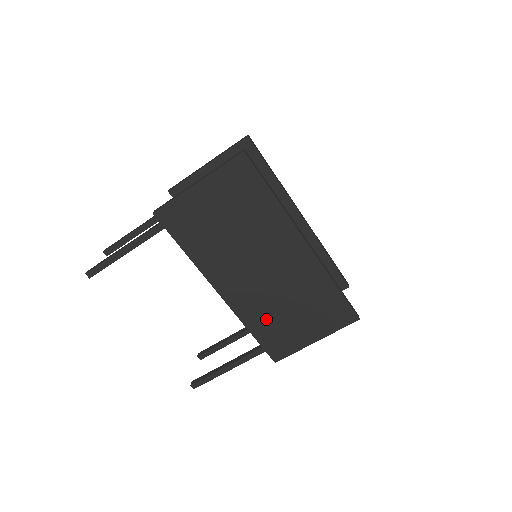
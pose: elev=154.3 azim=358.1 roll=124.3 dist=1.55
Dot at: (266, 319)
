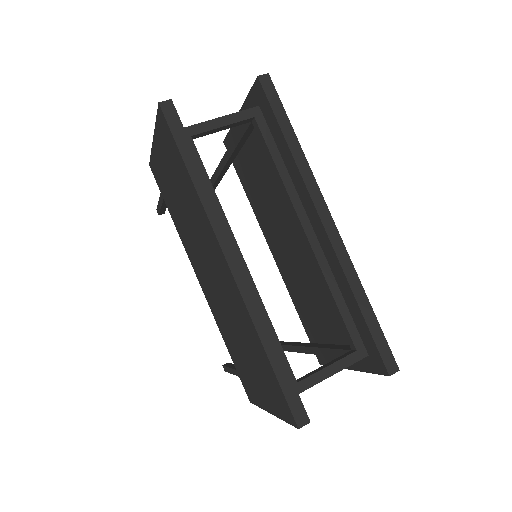
Dot at: (231, 341)
